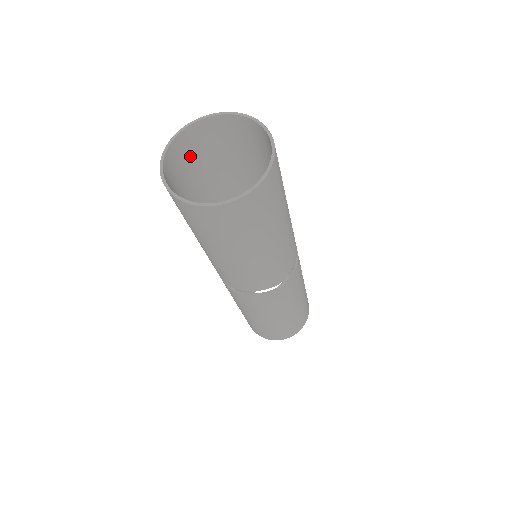
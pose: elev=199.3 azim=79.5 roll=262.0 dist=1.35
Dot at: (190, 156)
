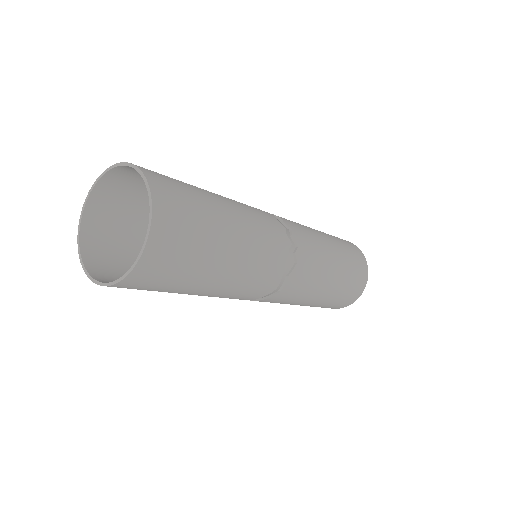
Dot at: (119, 206)
